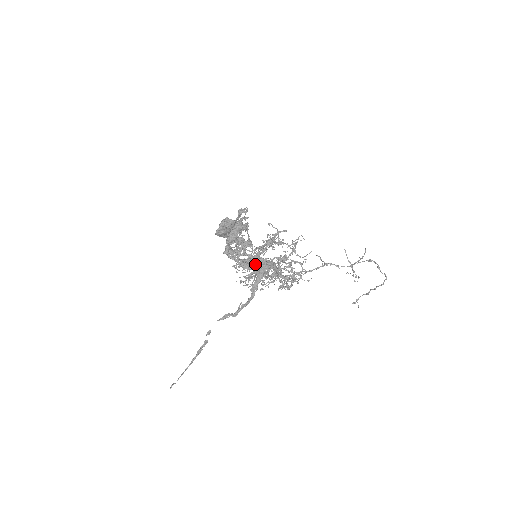
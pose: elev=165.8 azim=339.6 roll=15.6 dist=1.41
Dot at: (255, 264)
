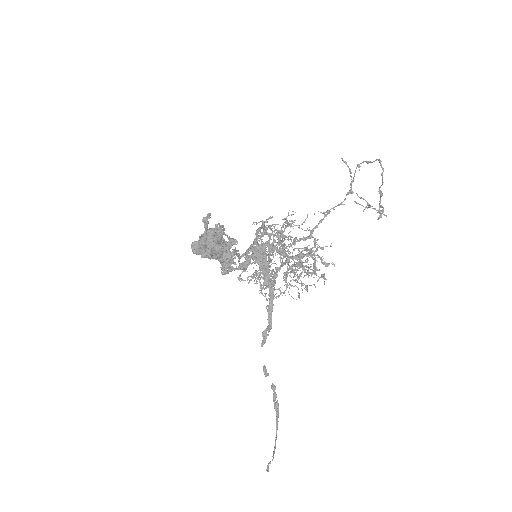
Dot at: (250, 256)
